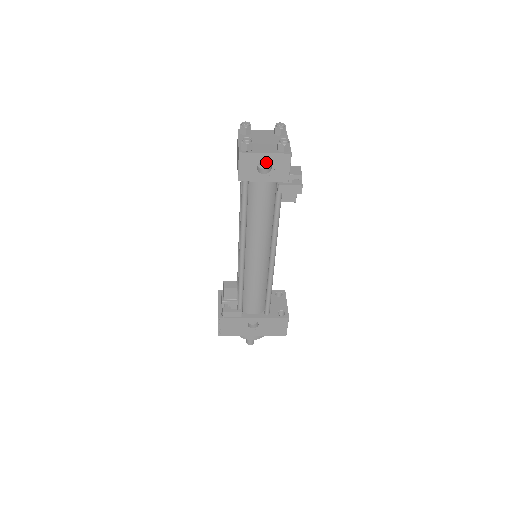
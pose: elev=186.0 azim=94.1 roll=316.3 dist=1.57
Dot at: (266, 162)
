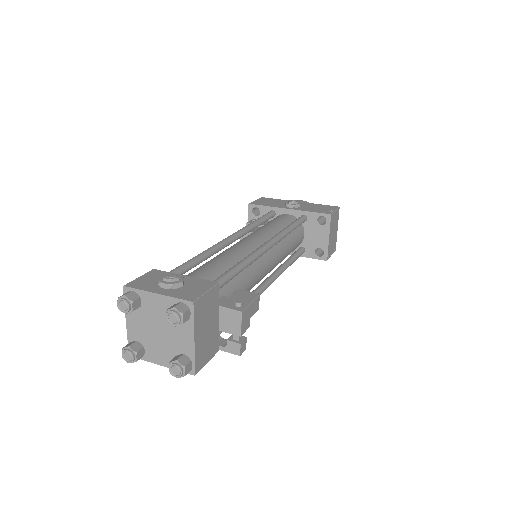
Dot at: occluded
